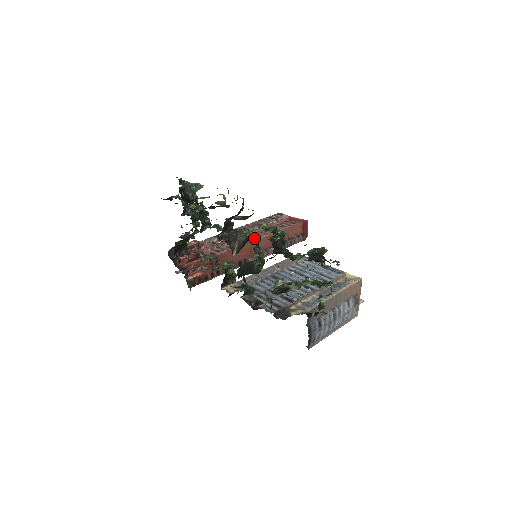
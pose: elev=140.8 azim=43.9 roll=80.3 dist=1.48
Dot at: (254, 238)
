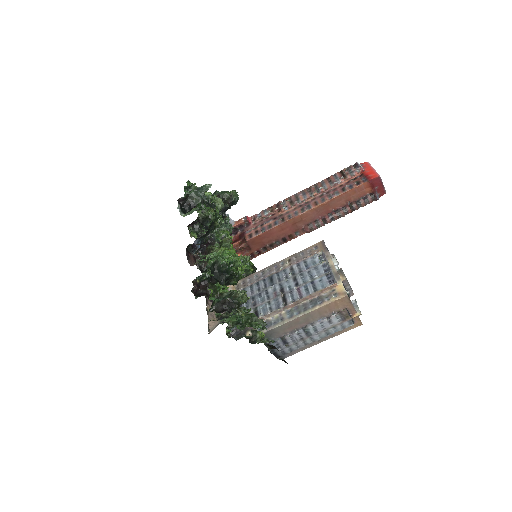
Dot at: (299, 212)
